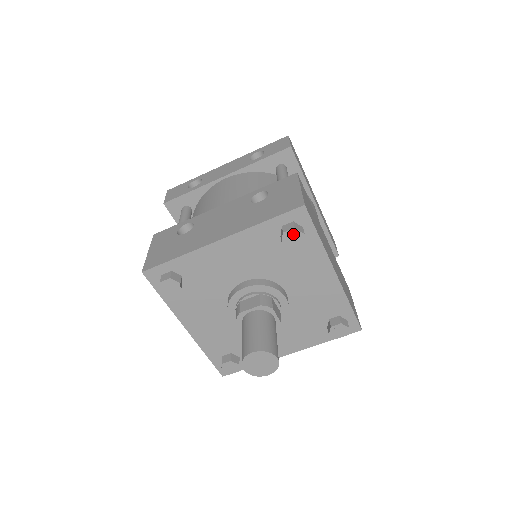
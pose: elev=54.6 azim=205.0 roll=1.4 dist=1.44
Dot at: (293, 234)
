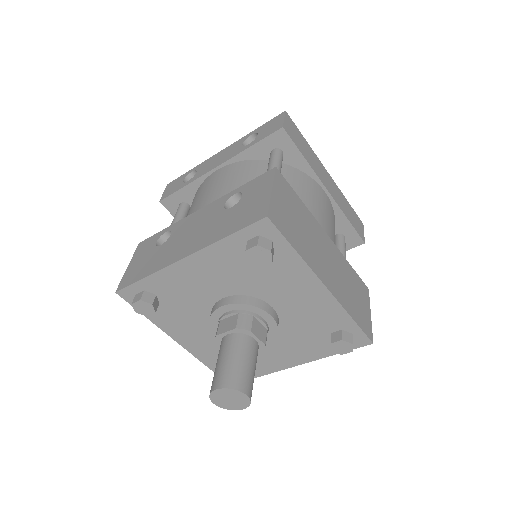
Dot at: (258, 251)
